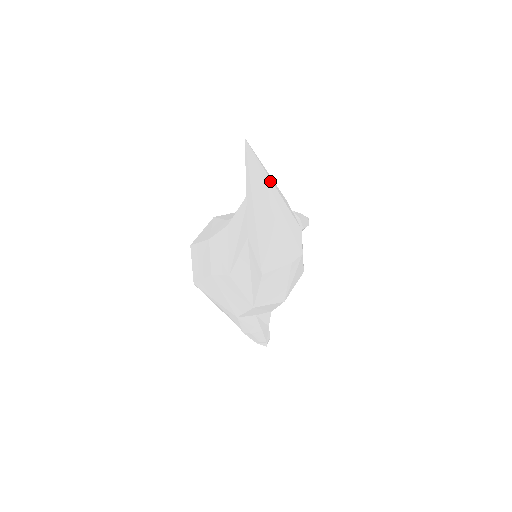
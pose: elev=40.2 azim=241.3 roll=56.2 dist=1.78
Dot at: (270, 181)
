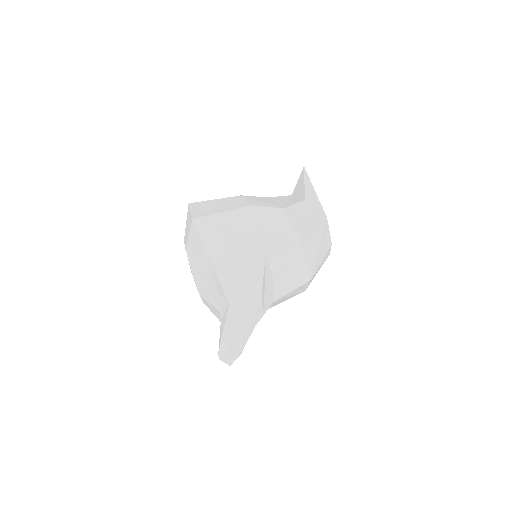
Dot at: occluded
